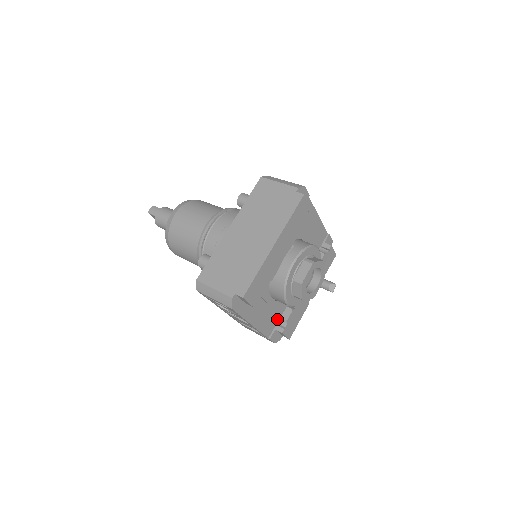
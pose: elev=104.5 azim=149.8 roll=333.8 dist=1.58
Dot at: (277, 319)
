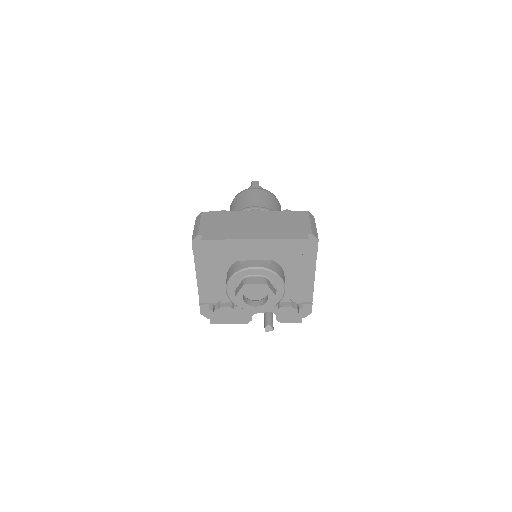
Dot at: (218, 301)
